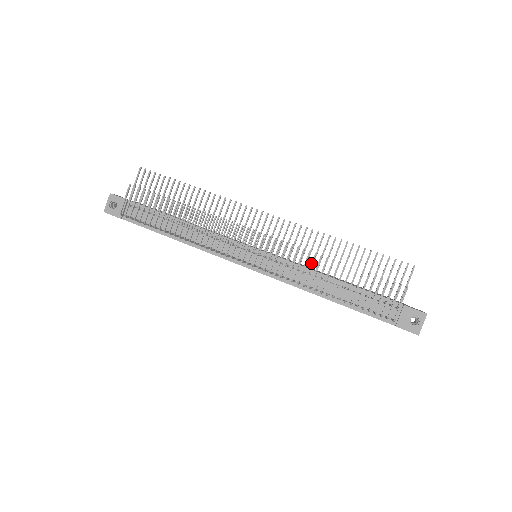
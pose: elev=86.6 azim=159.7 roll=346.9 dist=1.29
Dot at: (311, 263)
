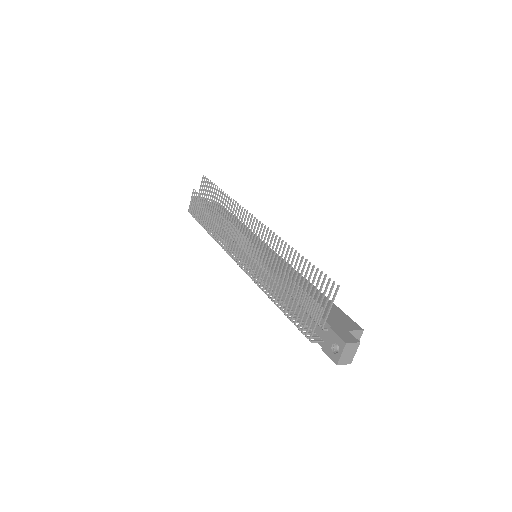
Dot at: (265, 268)
